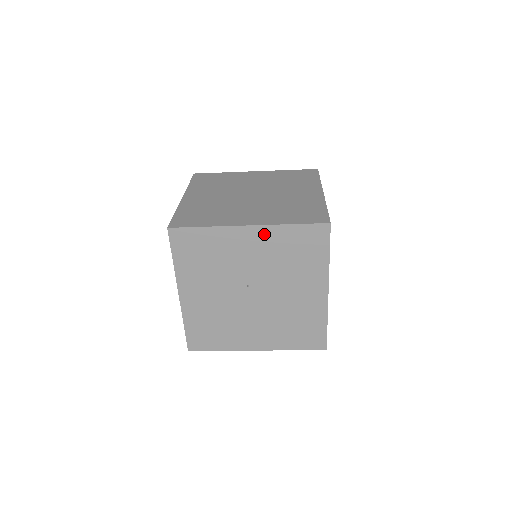
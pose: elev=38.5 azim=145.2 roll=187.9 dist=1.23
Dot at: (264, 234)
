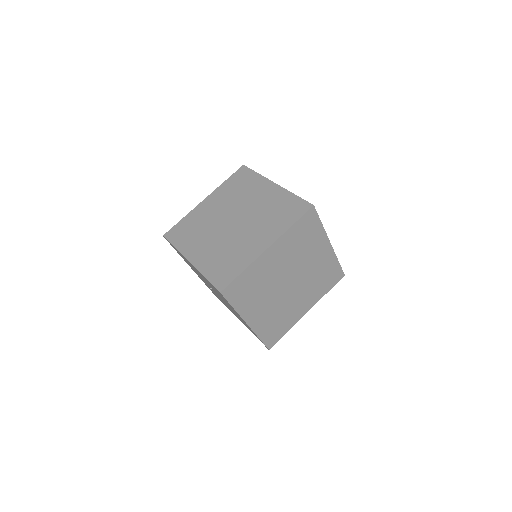
Dot at: (198, 271)
